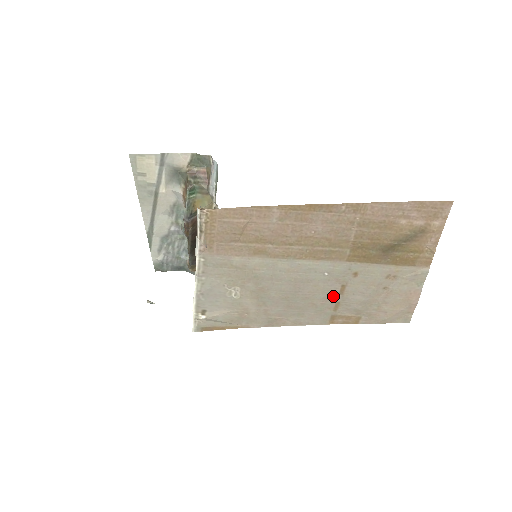
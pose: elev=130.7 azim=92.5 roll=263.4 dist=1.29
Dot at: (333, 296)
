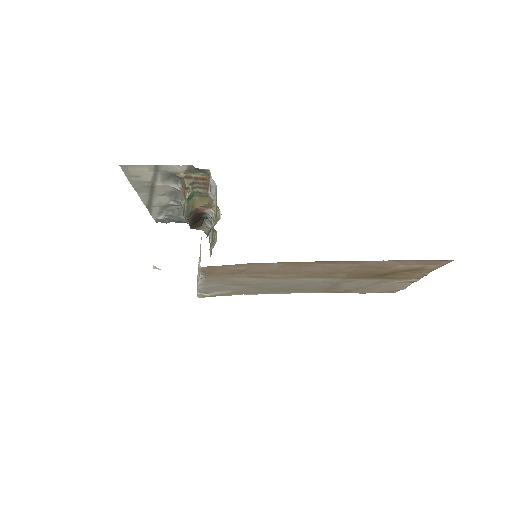
Dot at: (326, 286)
